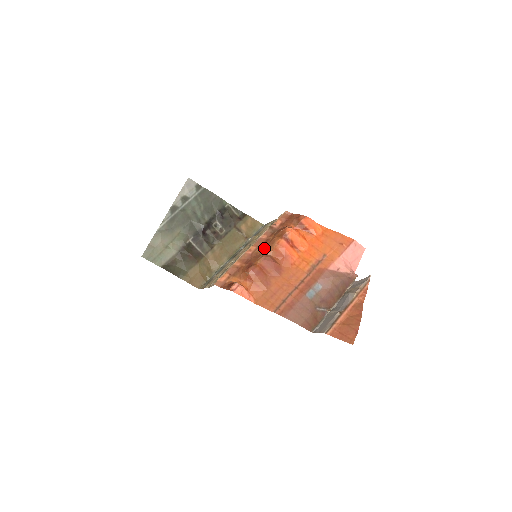
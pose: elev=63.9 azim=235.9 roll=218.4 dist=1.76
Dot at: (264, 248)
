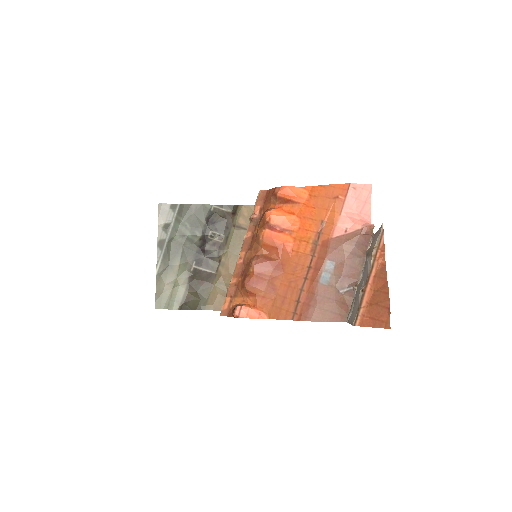
Dot at: (252, 249)
